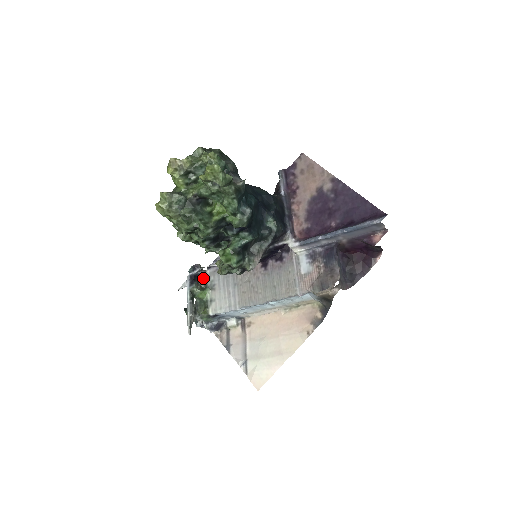
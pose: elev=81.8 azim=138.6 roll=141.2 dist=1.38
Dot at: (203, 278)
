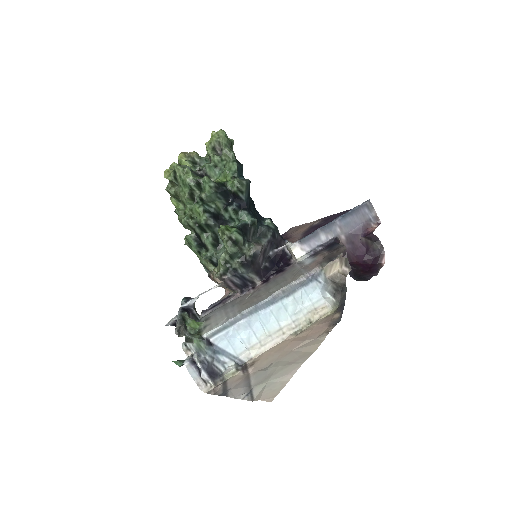
Dot at: (196, 319)
